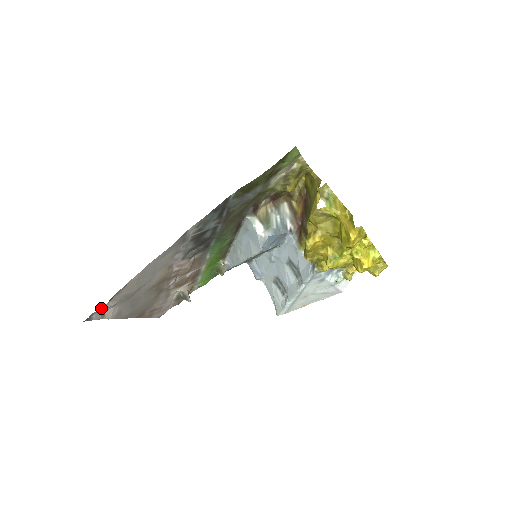
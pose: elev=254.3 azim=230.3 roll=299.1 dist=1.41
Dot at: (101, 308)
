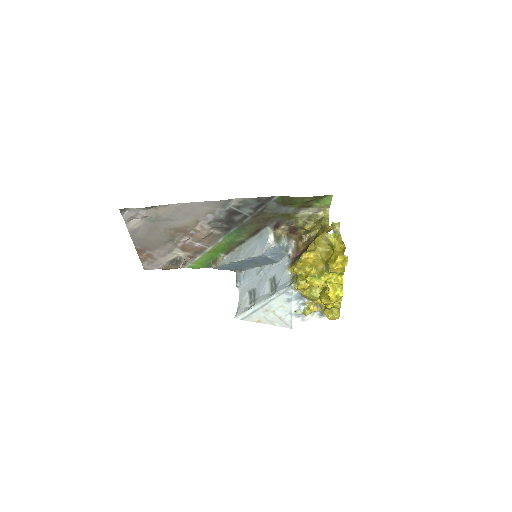
Dot at: (137, 209)
